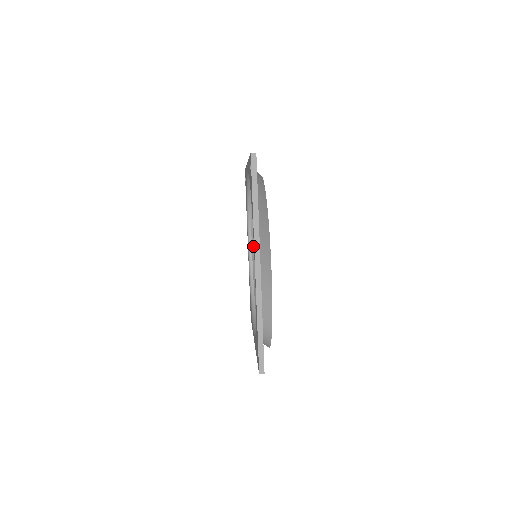
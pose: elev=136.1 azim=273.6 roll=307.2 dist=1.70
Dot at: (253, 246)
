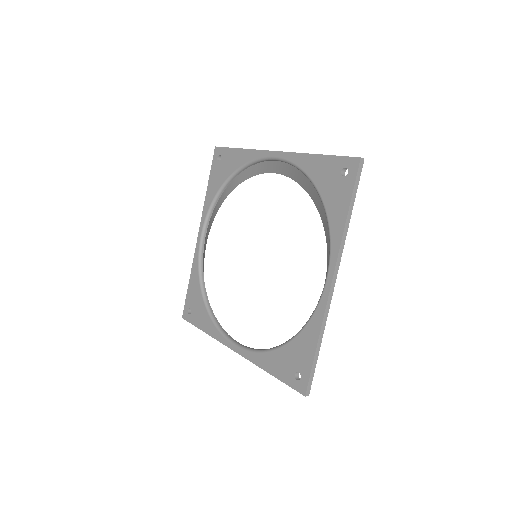
Dot at: (206, 236)
